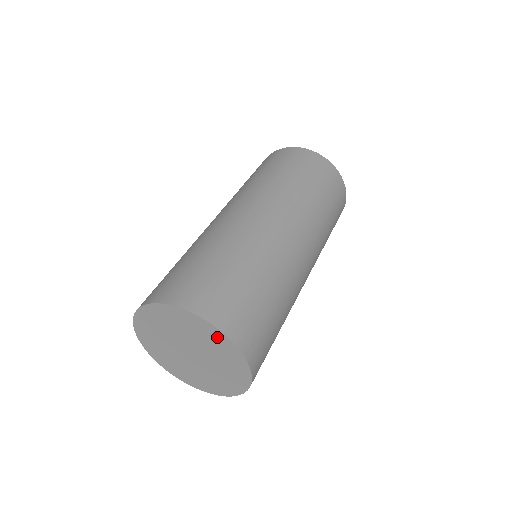
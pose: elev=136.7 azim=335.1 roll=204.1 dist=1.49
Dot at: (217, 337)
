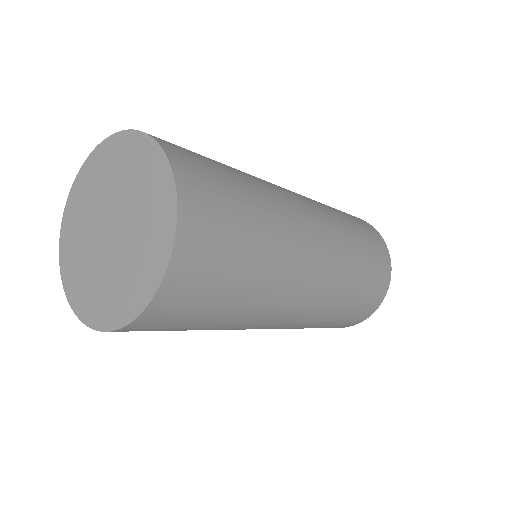
Dot at: (114, 149)
